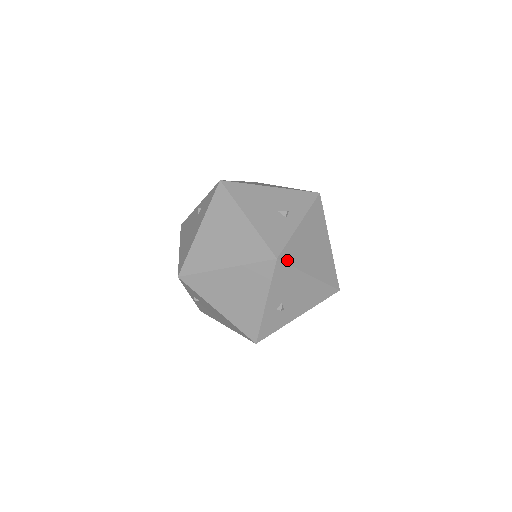
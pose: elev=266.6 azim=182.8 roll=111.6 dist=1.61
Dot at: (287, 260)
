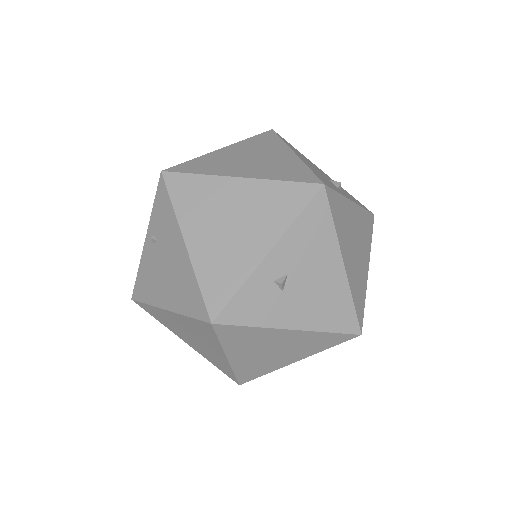
Dot at: (331, 205)
